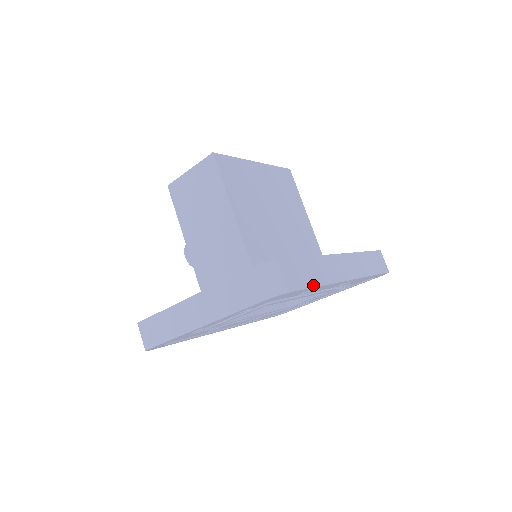
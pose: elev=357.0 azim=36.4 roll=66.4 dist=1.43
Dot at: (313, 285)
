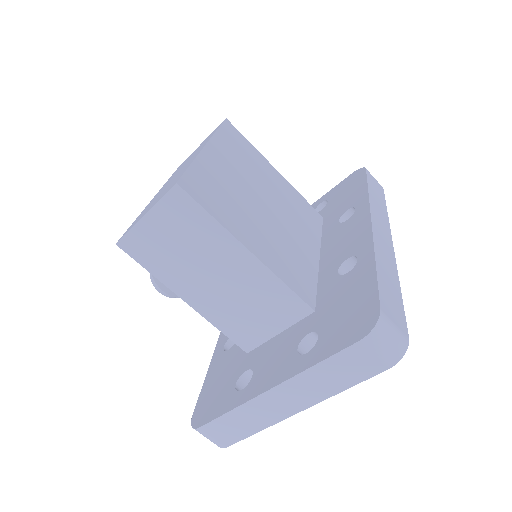
Dot at: (400, 297)
